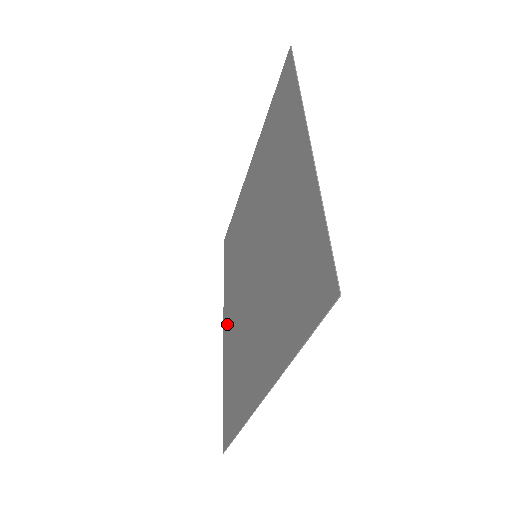
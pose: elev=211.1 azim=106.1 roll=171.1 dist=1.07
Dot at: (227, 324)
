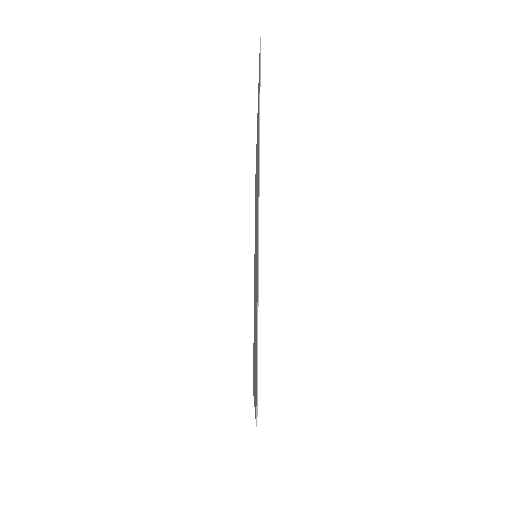
Dot at: occluded
